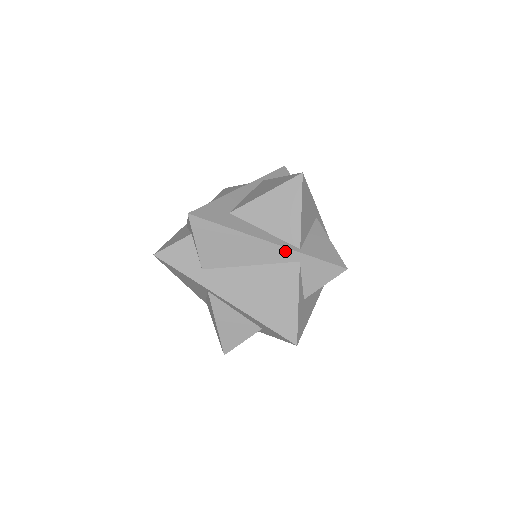
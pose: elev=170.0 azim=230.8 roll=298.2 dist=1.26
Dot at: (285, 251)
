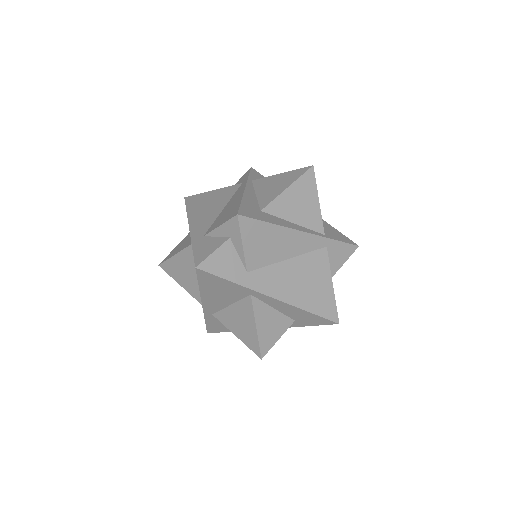
Dot at: (316, 239)
